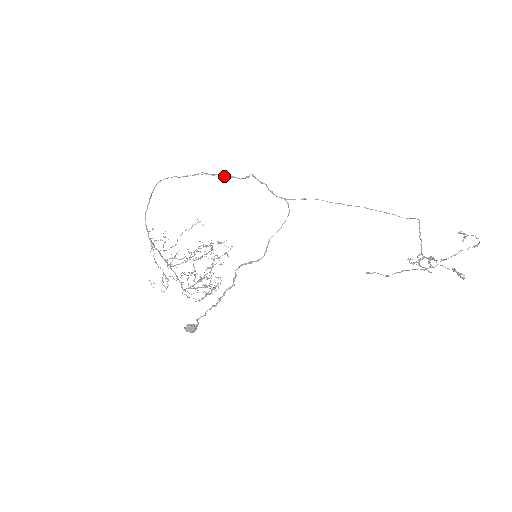
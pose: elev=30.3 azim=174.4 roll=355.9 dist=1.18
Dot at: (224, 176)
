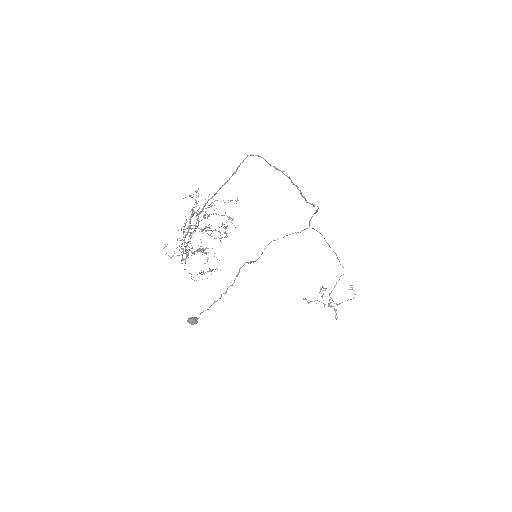
Dot at: (301, 192)
